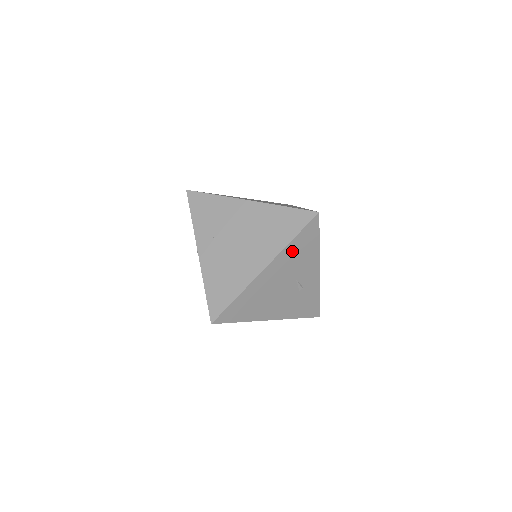
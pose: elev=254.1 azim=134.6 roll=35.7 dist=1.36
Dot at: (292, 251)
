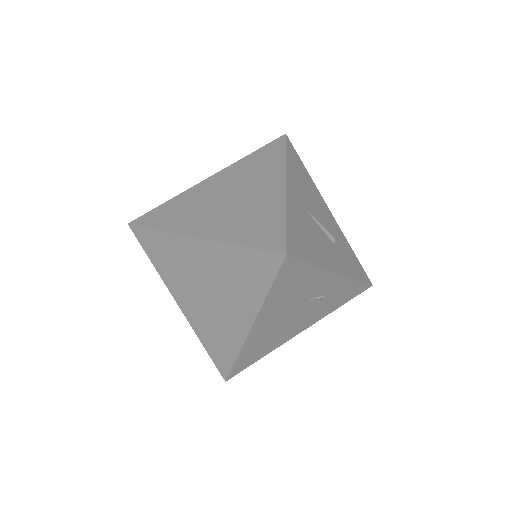
Dot at: (277, 297)
